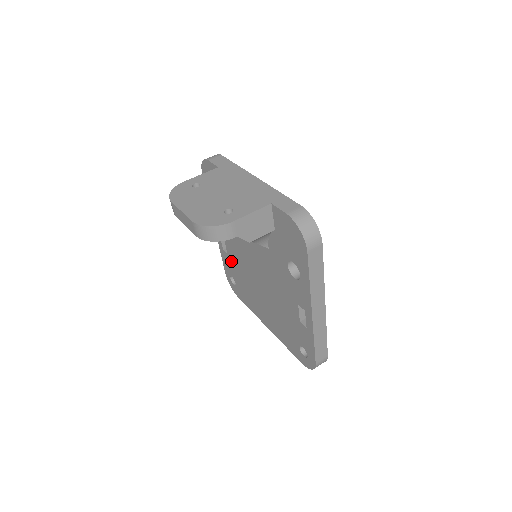
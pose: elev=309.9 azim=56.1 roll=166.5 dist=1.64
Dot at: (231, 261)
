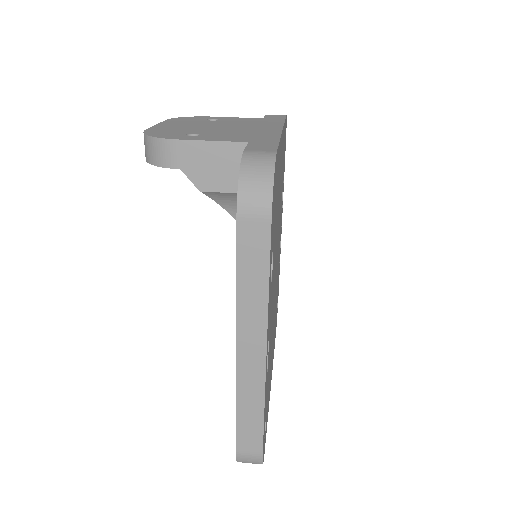
Dot at: occluded
